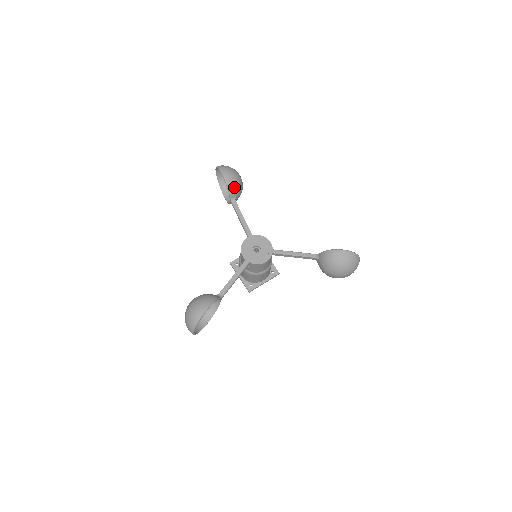
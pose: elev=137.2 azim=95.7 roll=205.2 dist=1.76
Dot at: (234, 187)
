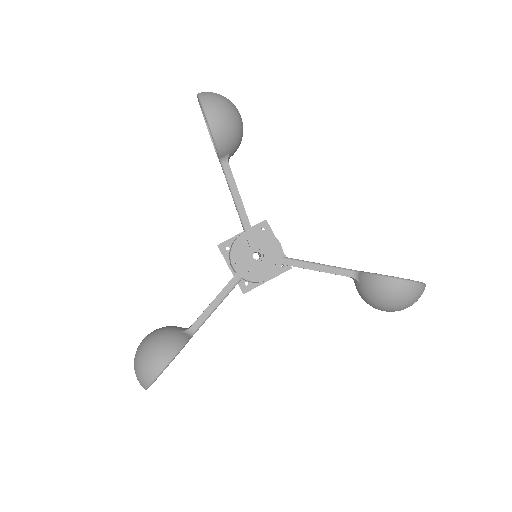
Dot at: (226, 140)
